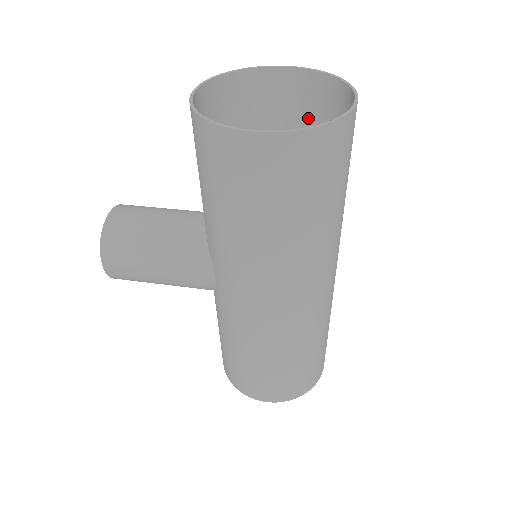
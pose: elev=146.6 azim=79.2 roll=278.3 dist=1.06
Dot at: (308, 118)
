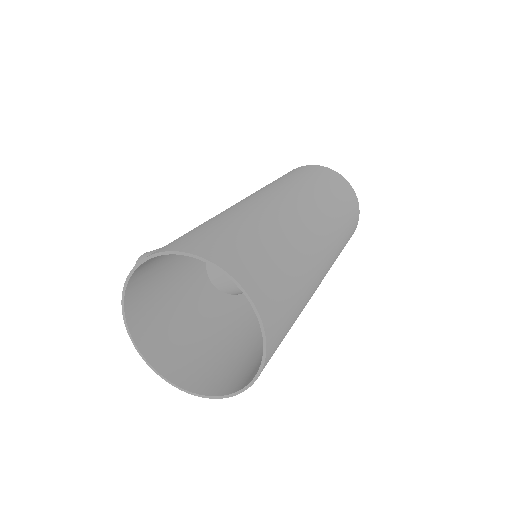
Dot at: occluded
